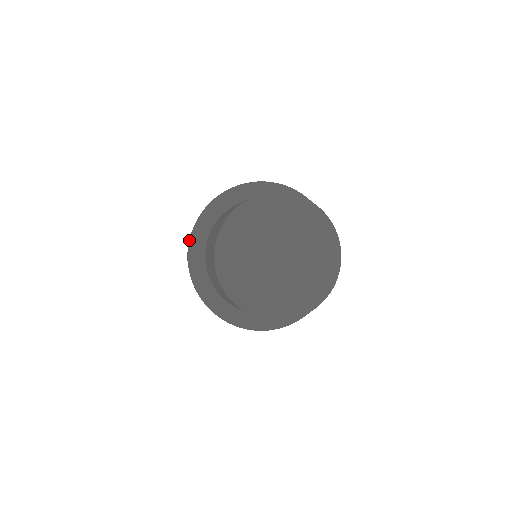
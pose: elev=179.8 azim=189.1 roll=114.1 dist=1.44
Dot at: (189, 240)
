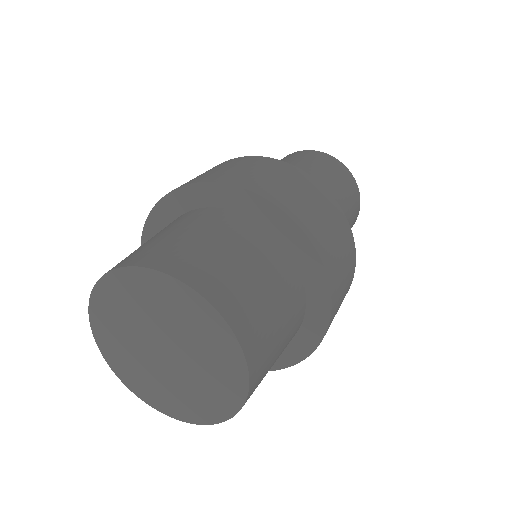
Dot at: occluded
